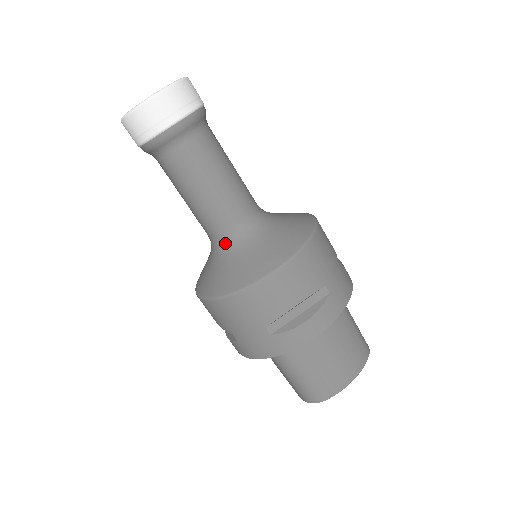
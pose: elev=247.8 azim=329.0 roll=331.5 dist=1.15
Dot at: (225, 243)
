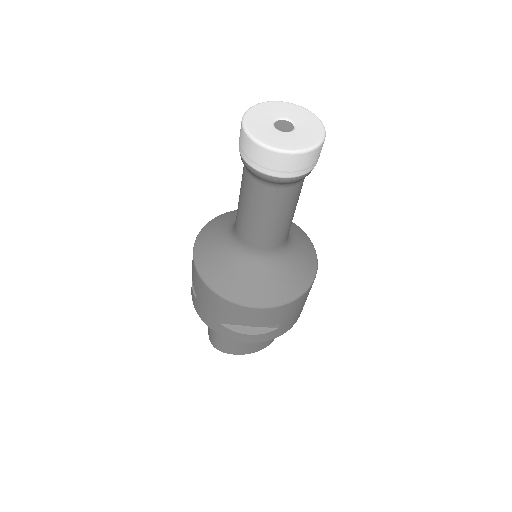
Dot at: (242, 251)
